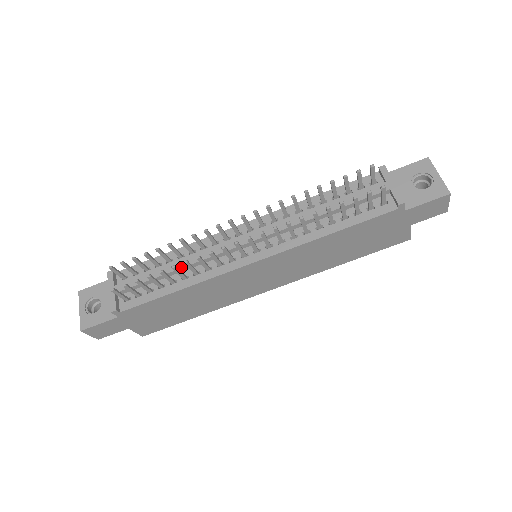
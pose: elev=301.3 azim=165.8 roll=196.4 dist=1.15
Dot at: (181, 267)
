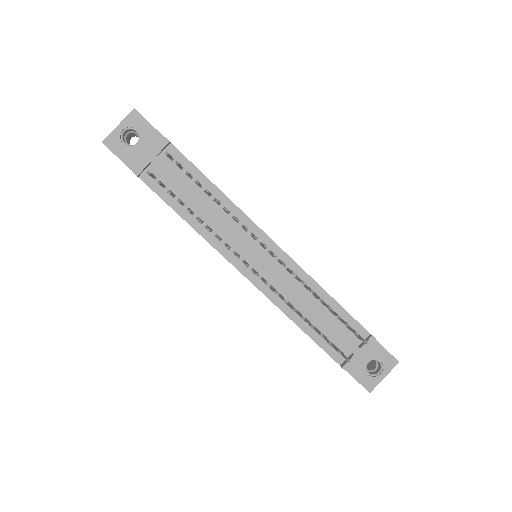
Dot at: (207, 214)
